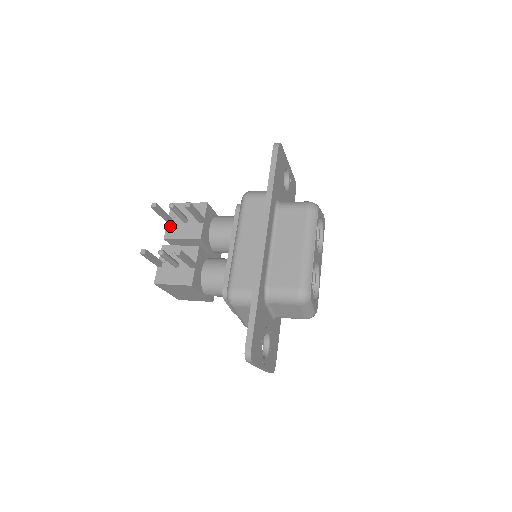
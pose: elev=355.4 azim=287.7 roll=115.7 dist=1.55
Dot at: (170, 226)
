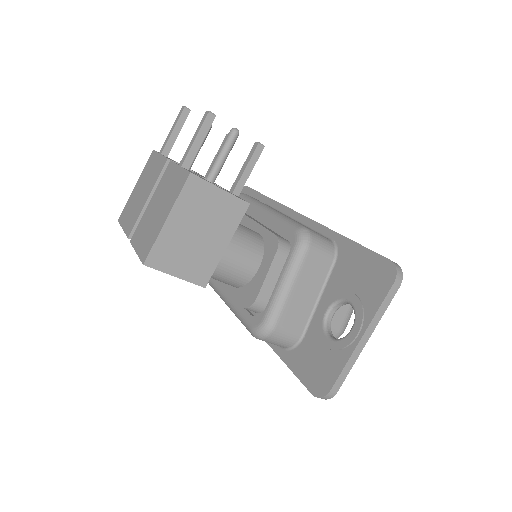
Dot at: occluded
